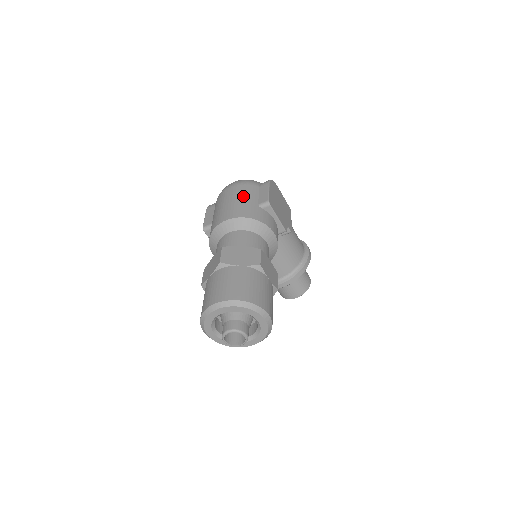
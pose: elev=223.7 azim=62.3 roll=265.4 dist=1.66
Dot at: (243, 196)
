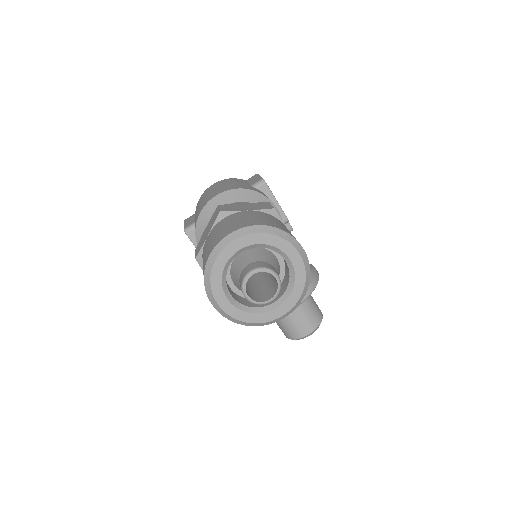
Dot at: (230, 182)
